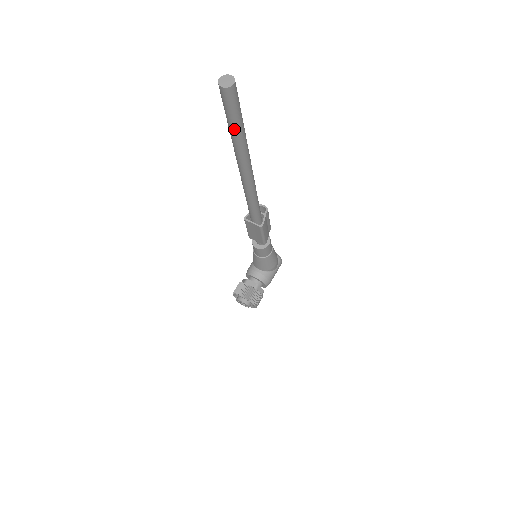
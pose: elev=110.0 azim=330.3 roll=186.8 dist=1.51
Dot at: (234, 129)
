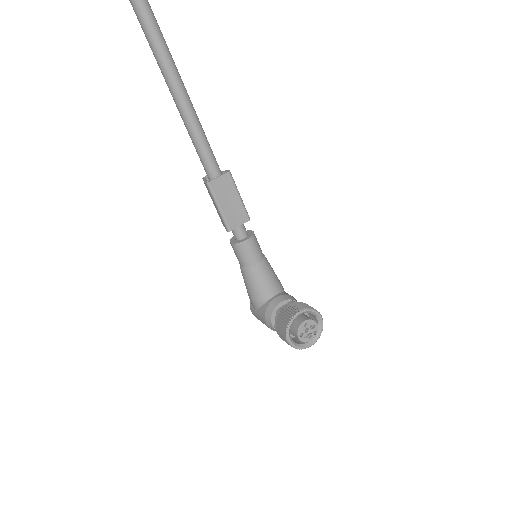
Dot at: out of frame
